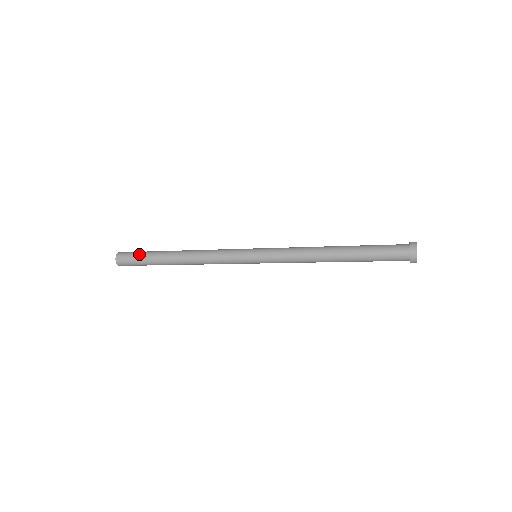
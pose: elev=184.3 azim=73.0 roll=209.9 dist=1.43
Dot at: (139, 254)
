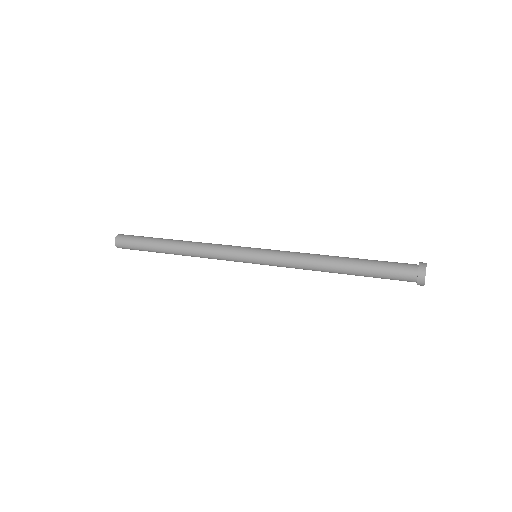
Dot at: (137, 242)
